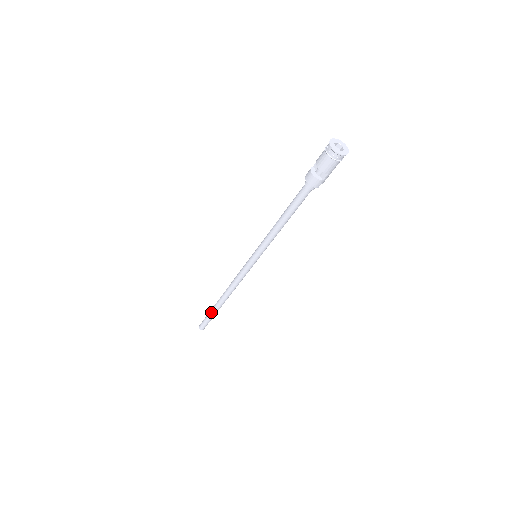
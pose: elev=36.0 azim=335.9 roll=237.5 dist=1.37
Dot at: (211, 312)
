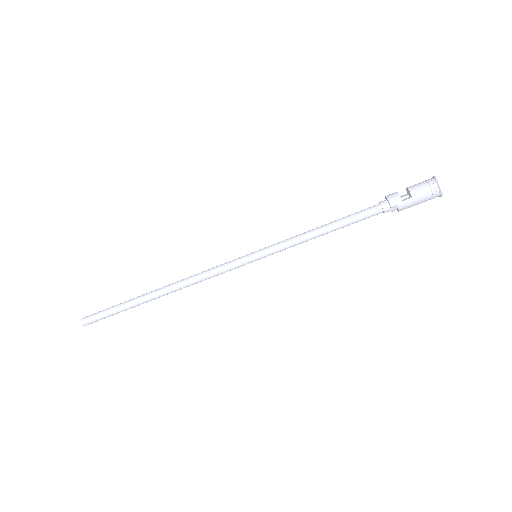
Dot at: (125, 301)
